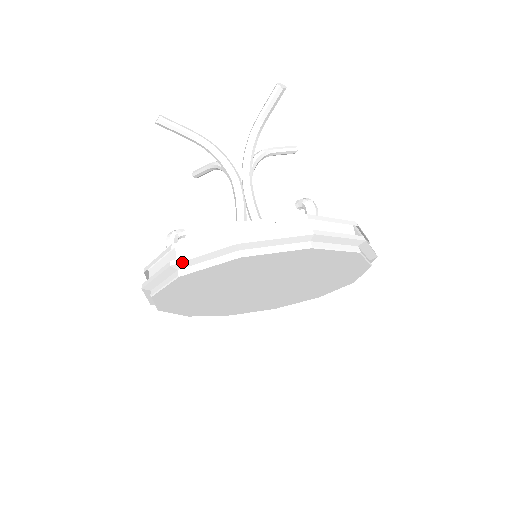
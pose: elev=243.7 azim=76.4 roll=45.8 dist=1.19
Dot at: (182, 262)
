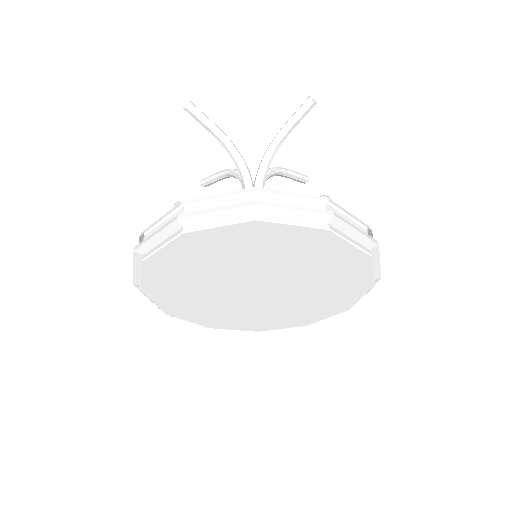
Dot at: (191, 216)
